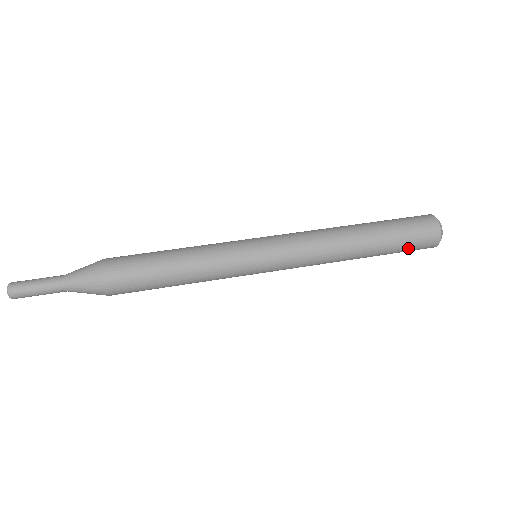
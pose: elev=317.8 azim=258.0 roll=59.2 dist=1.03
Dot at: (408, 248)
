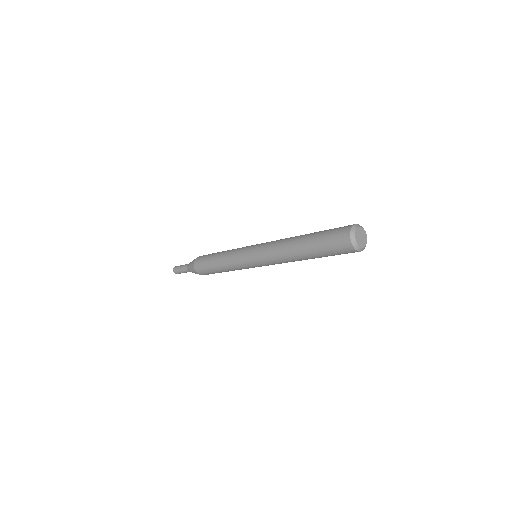
Dot at: (330, 231)
